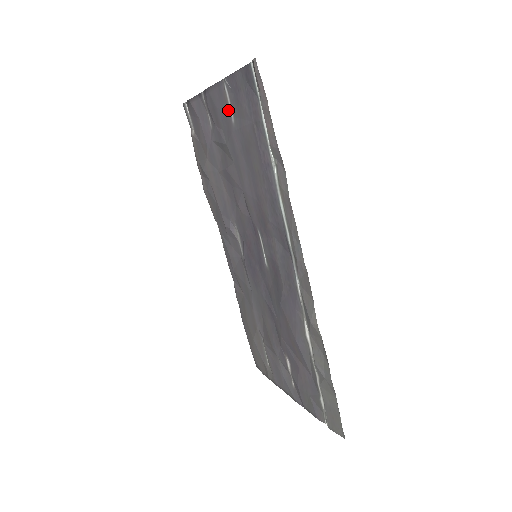
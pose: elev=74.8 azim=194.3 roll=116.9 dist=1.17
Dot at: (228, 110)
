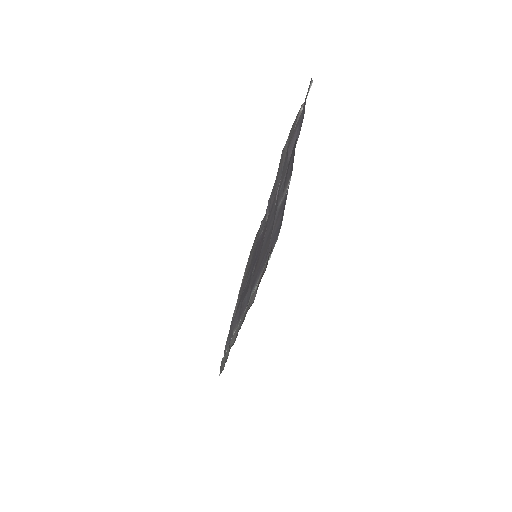
Dot at: (284, 190)
